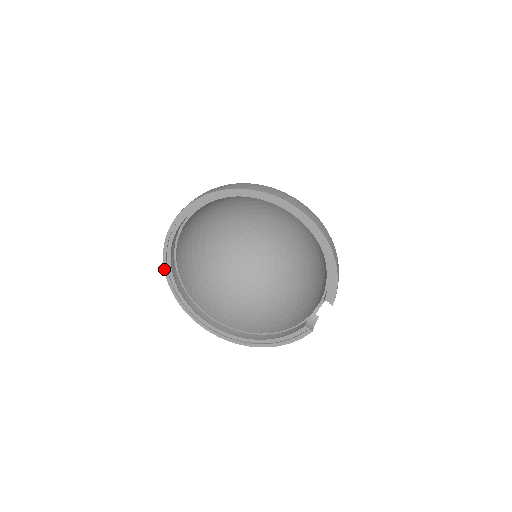
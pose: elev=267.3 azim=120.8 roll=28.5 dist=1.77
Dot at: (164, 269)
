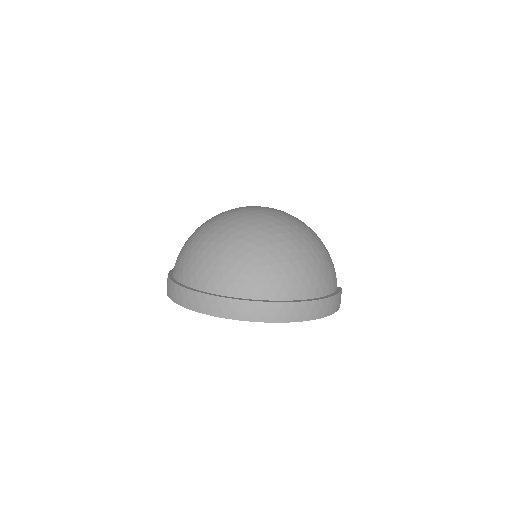
Dot at: occluded
